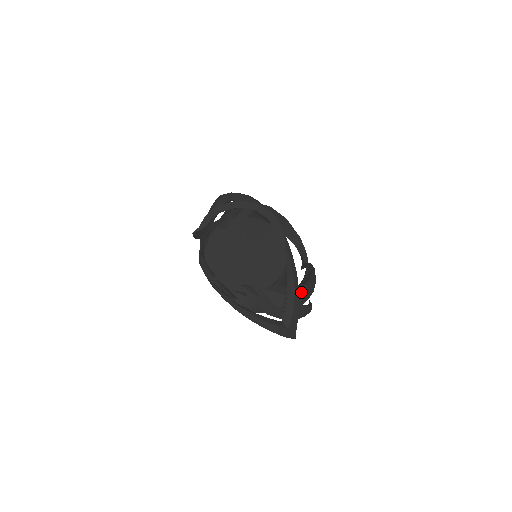
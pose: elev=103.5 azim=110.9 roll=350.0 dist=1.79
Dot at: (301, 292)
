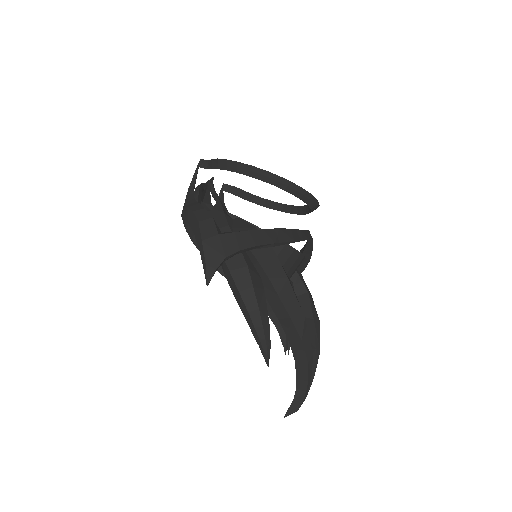
Dot at: occluded
